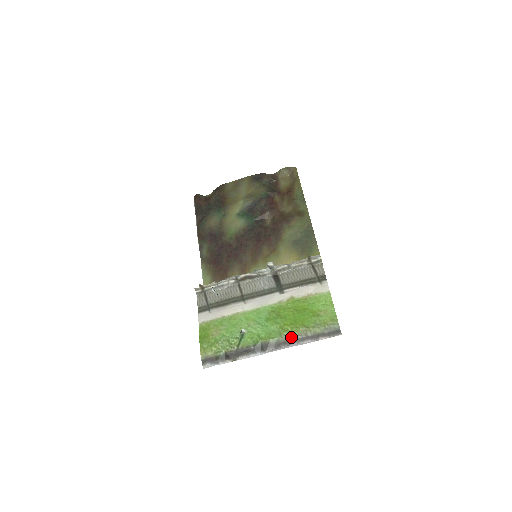
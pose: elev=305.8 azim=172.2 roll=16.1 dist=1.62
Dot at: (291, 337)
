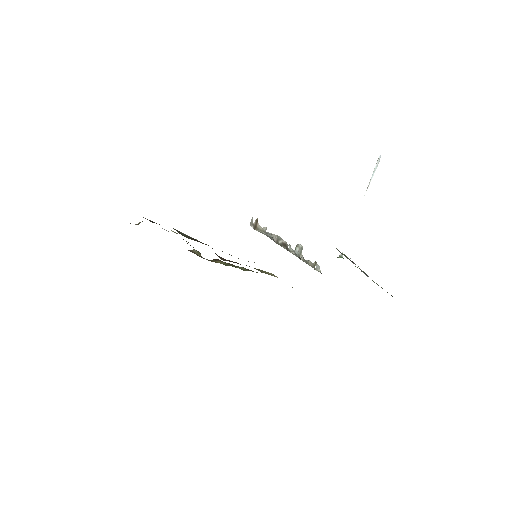
Dot at: occluded
